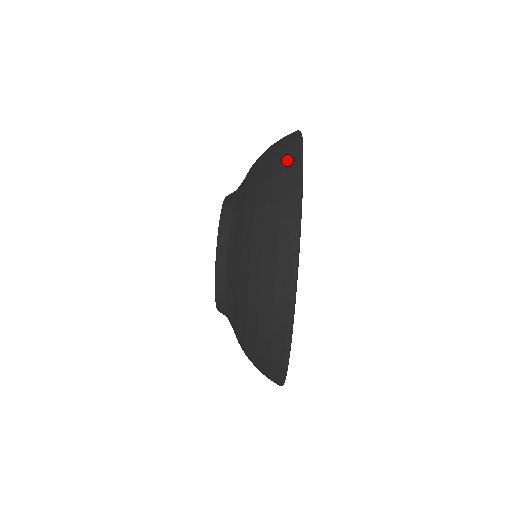
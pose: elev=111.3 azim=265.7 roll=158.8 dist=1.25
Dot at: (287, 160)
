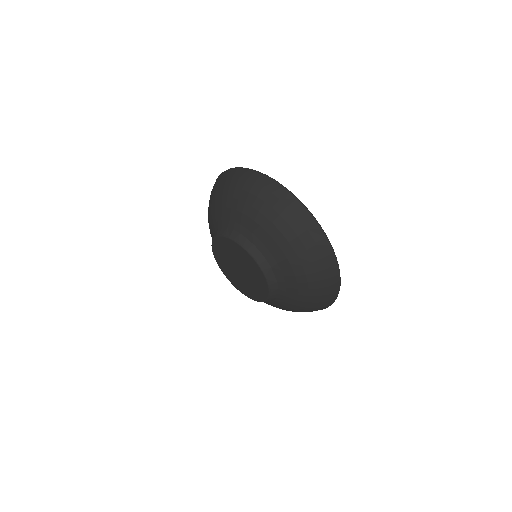
Dot at: (215, 183)
